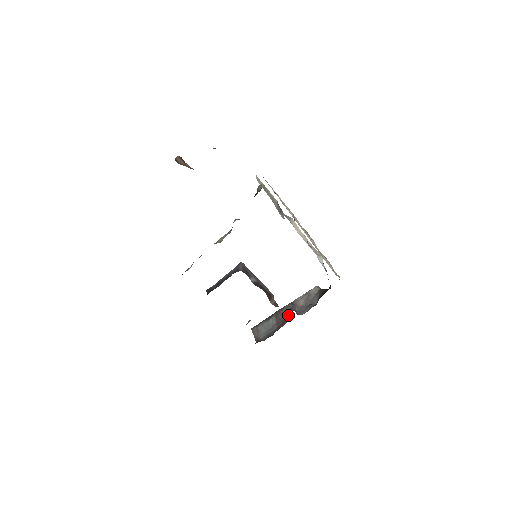
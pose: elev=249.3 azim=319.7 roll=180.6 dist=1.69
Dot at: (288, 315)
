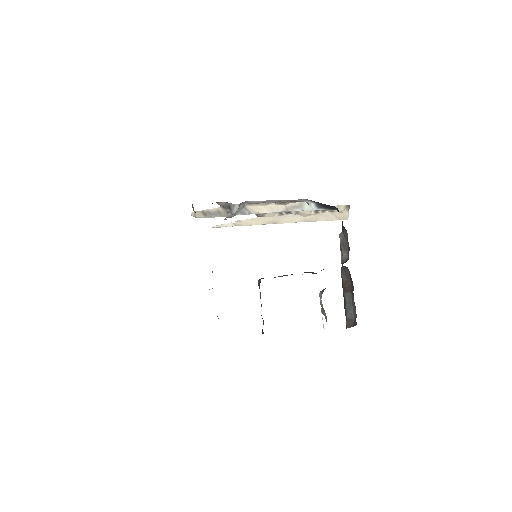
Dot at: (346, 272)
